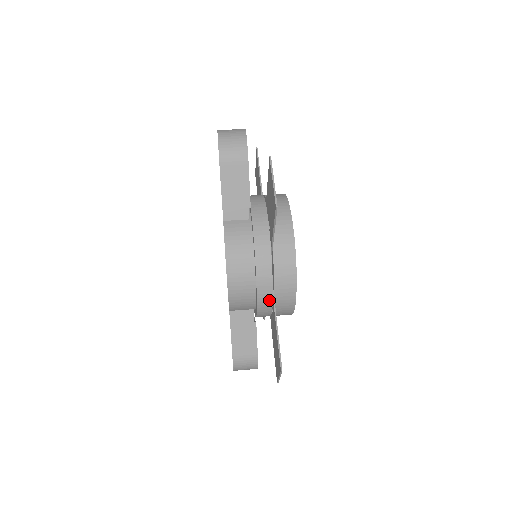
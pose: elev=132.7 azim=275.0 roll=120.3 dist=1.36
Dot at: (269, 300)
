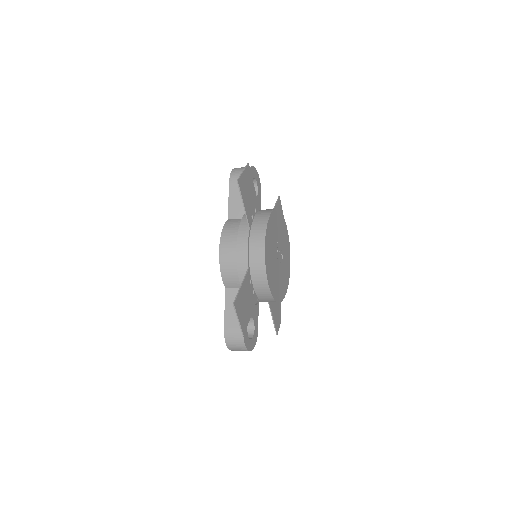
Dot at: (246, 270)
